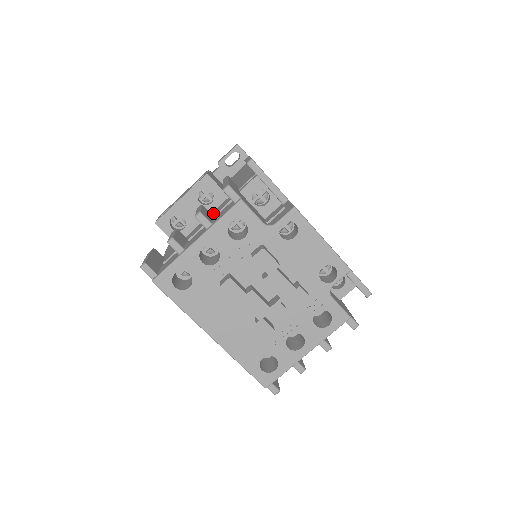
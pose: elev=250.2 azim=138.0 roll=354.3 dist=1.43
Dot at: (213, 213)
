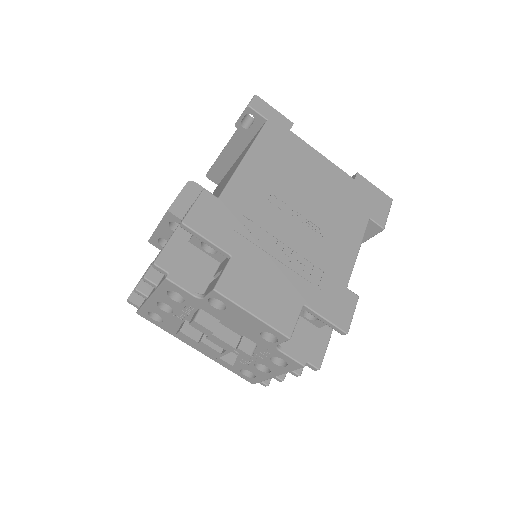
Dot at: occluded
